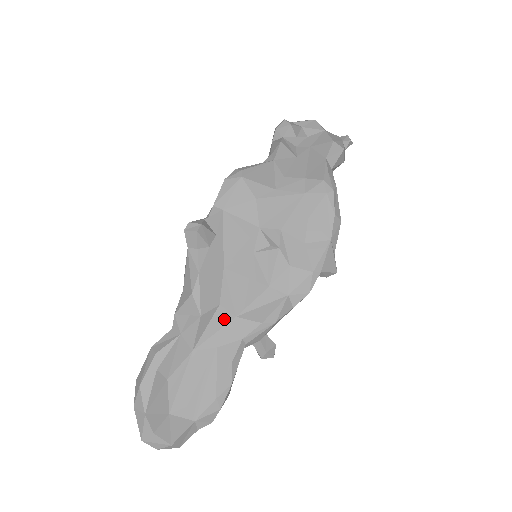
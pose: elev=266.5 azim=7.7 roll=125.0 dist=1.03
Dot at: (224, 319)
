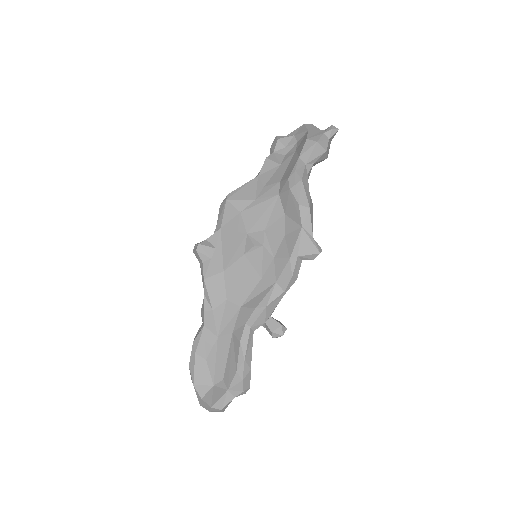
Dot at: (233, 310)
